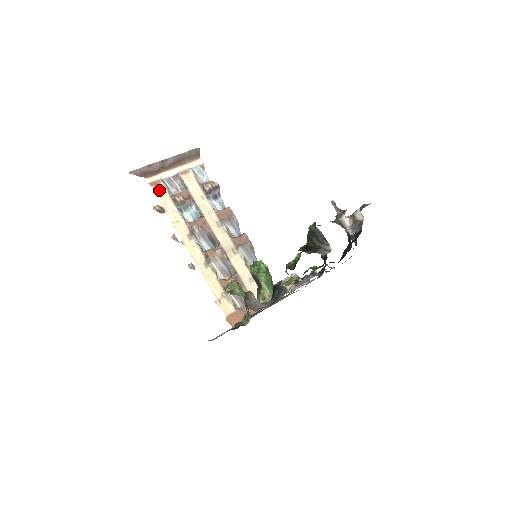
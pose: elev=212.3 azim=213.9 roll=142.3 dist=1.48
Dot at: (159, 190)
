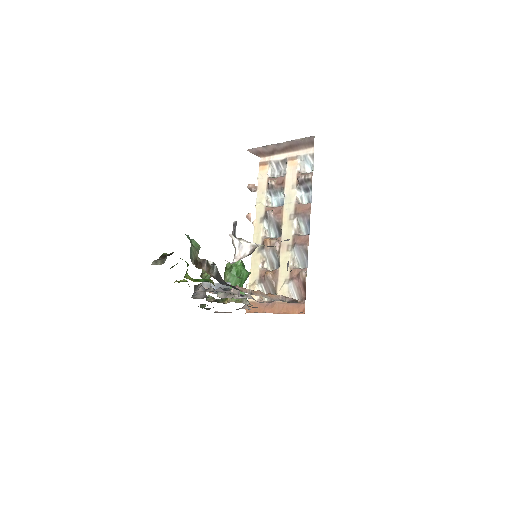
Dot at: (263, 170)
